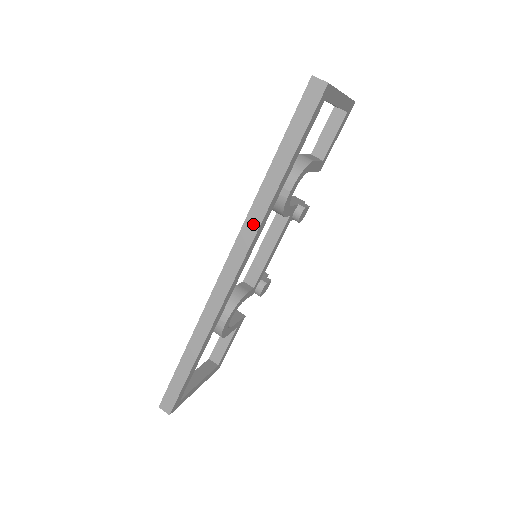
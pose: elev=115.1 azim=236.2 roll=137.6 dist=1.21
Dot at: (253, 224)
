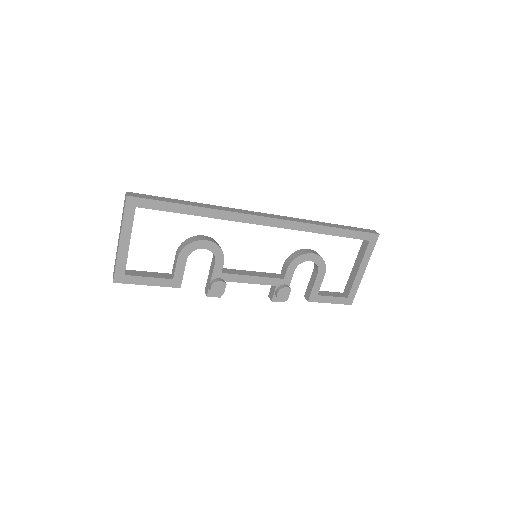
Dot at: (300, 220)
